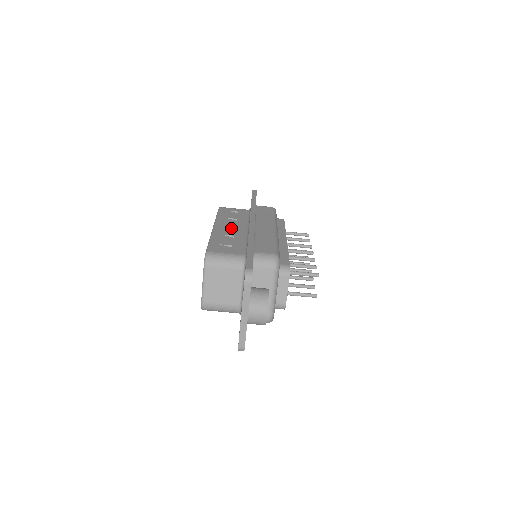
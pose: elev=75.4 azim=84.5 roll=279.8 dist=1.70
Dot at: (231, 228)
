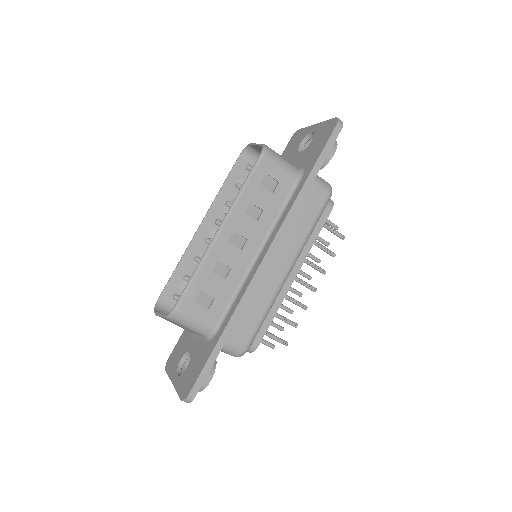
Dot at: (241, 238)
